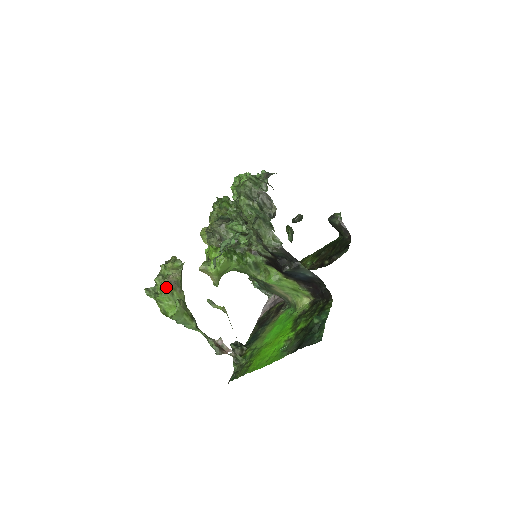
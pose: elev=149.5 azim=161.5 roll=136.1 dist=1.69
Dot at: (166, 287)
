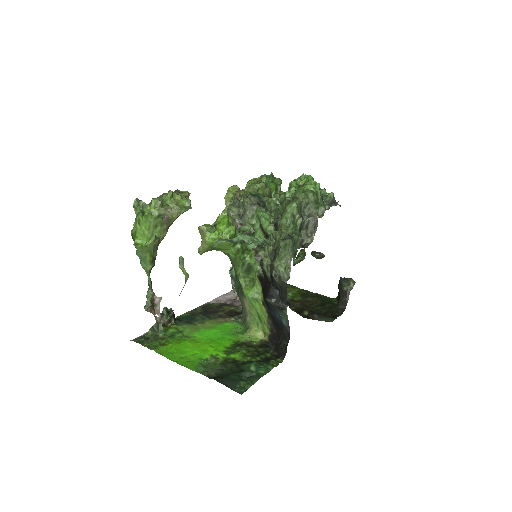
Dot at: (156, 215)
